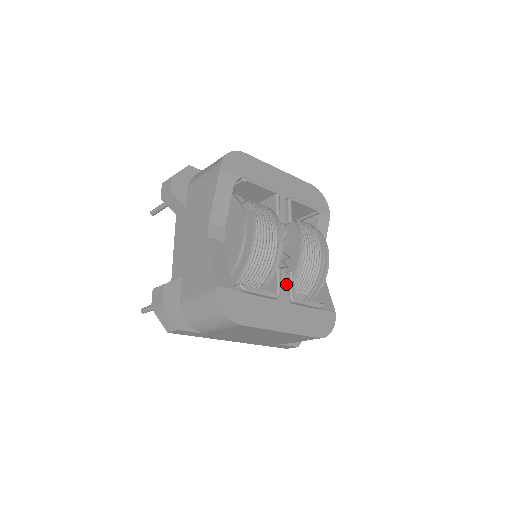
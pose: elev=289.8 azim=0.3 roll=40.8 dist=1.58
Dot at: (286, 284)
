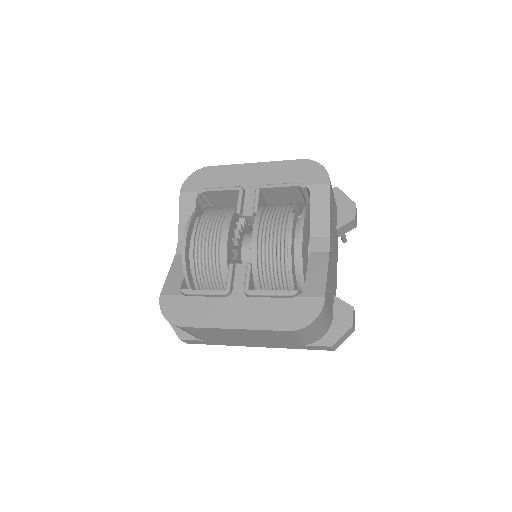
Dot at: occluded
